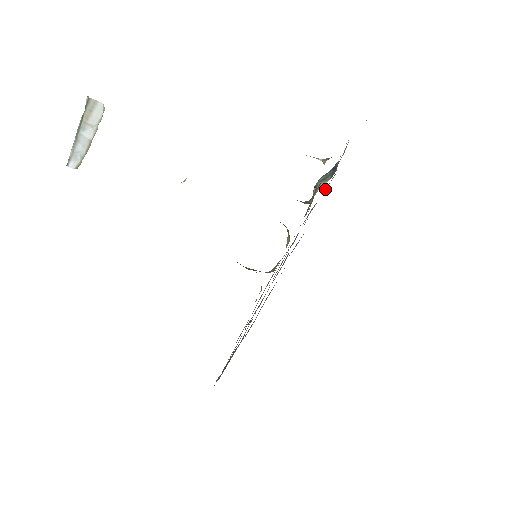
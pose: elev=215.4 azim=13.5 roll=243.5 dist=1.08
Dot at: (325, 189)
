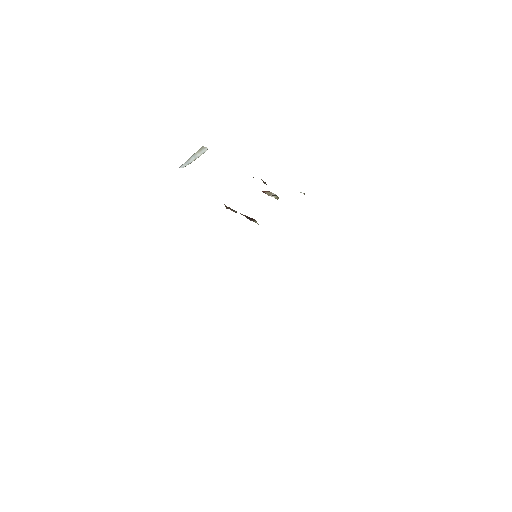
Dot at: occluded
